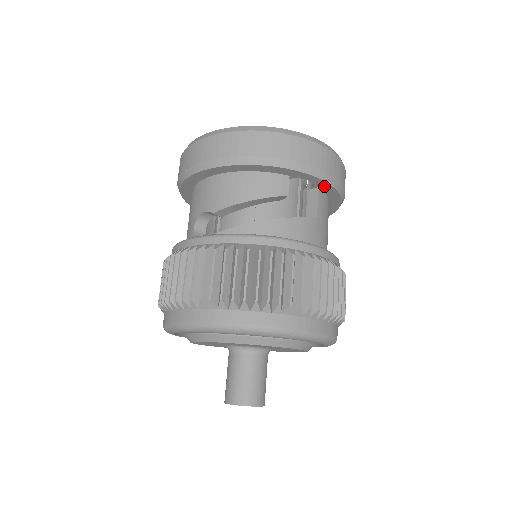
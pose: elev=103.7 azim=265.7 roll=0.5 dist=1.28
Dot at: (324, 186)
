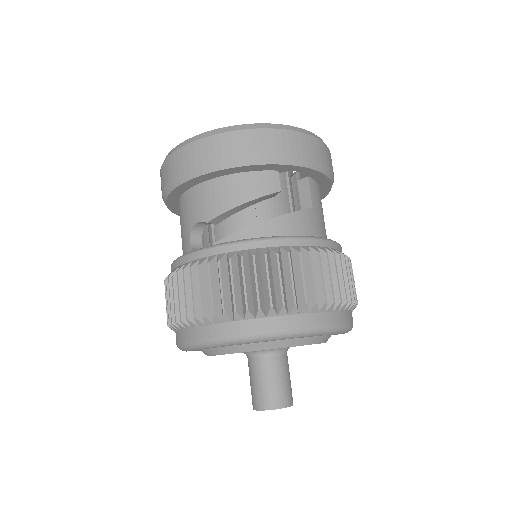
Dot at: (314, 174)
